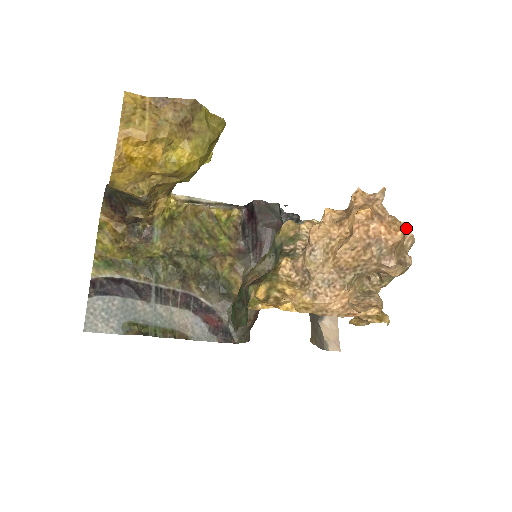
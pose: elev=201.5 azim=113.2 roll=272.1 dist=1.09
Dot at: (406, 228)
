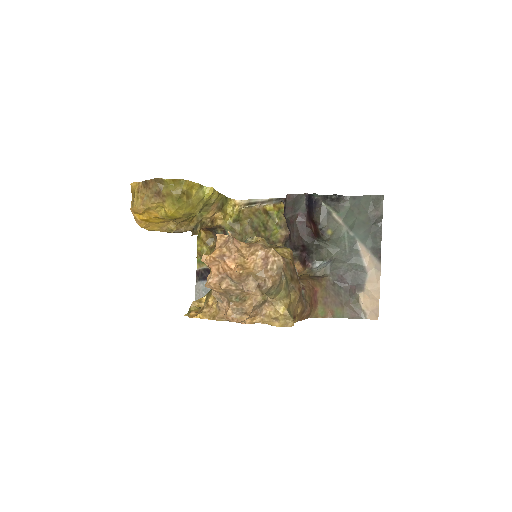
Dot at: (268, 255)
